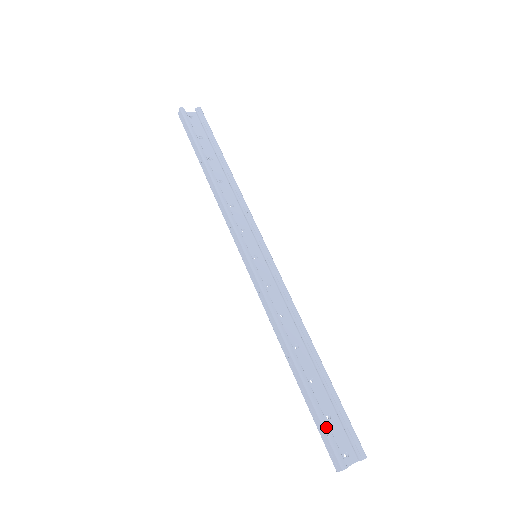
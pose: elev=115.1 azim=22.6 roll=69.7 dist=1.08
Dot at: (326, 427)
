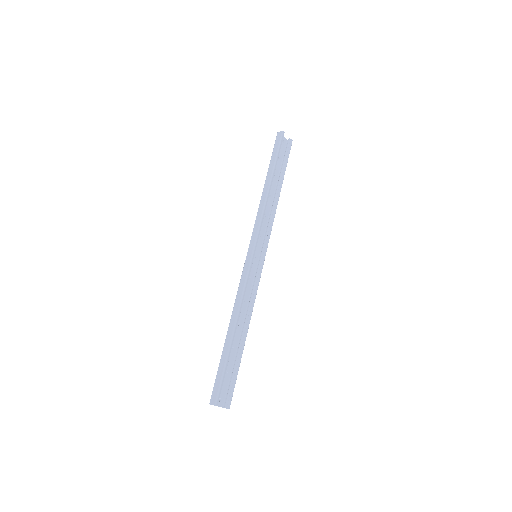
Dot at: (223, 377)
